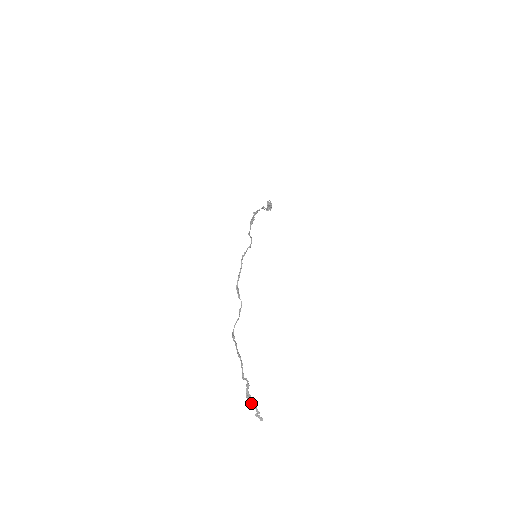
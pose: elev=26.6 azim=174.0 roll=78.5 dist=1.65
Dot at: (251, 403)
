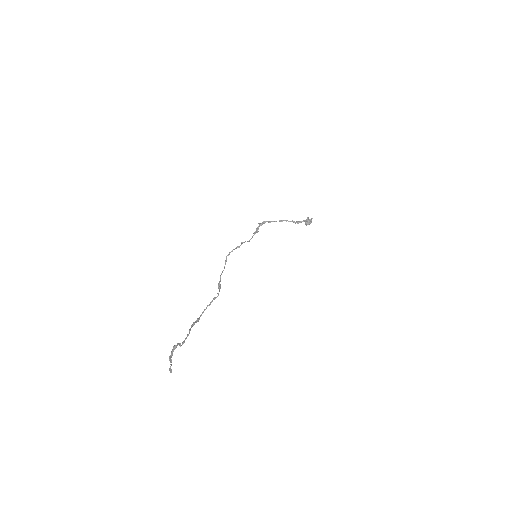
Dot at: (170, 360)
